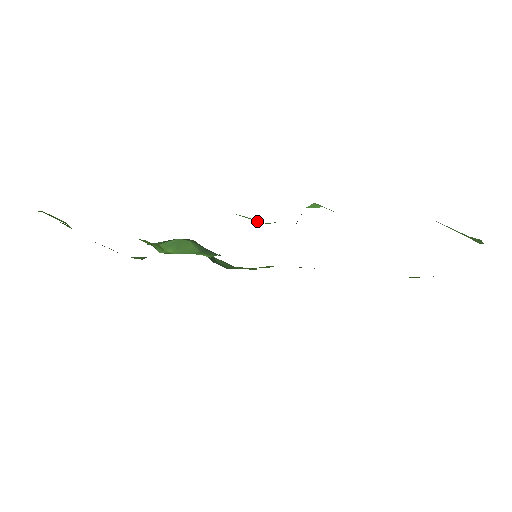
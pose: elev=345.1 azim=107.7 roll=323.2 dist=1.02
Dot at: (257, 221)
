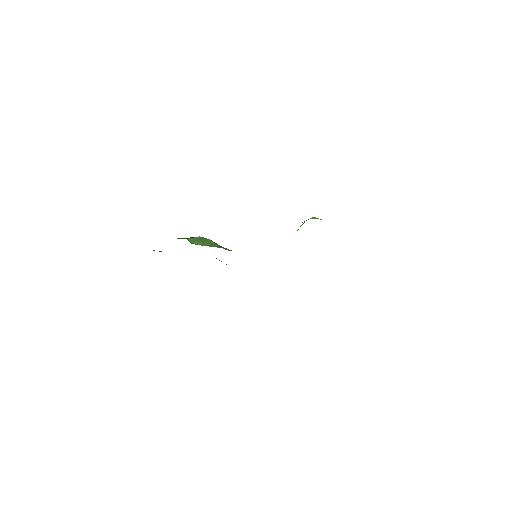
Dot at: occluded
